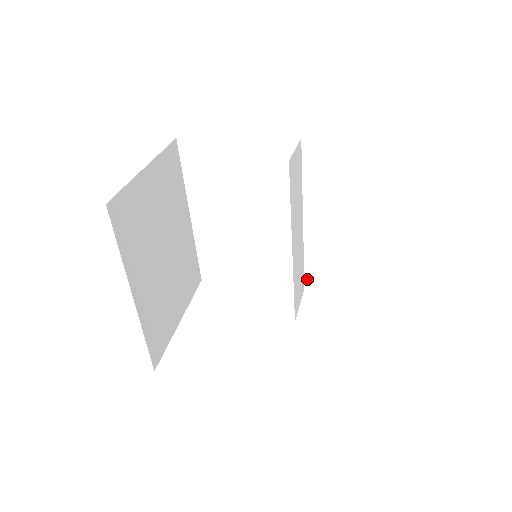
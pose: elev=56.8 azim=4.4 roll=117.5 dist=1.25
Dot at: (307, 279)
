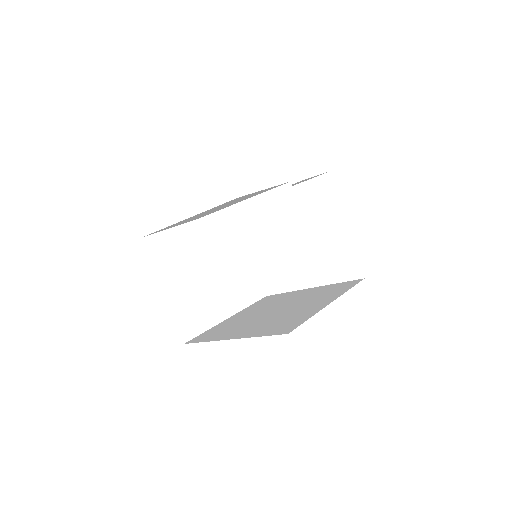
Dot at: occluded
